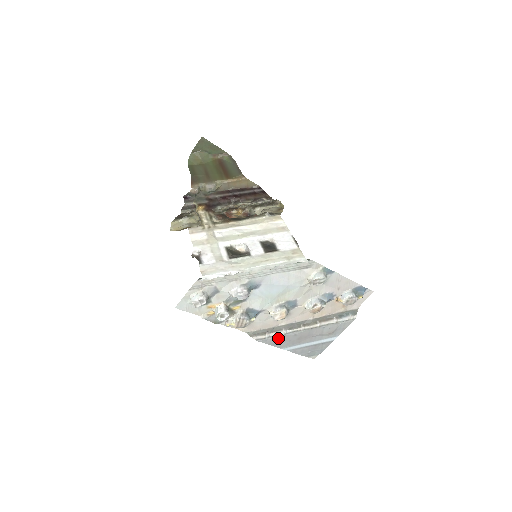
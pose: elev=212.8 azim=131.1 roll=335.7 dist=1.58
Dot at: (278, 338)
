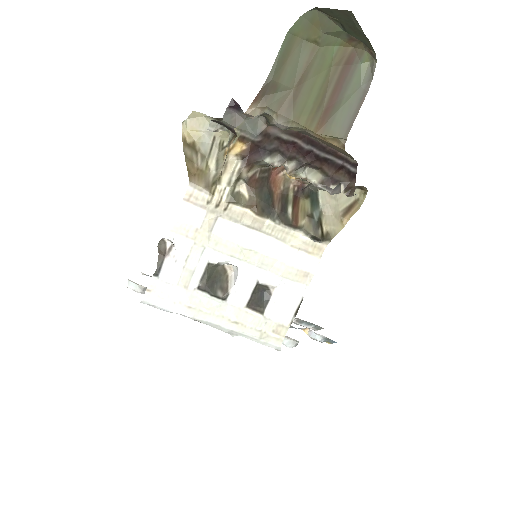
Dot at: occluded
